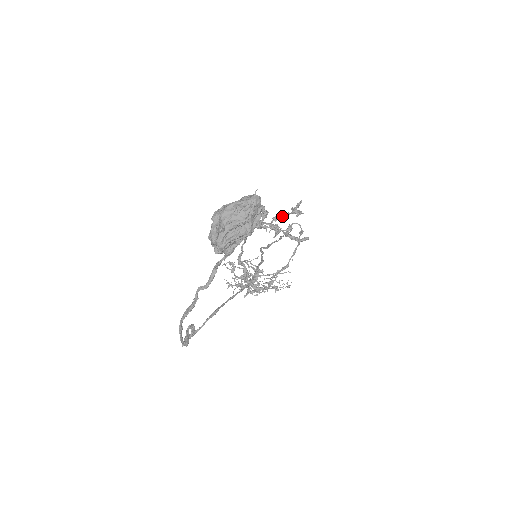
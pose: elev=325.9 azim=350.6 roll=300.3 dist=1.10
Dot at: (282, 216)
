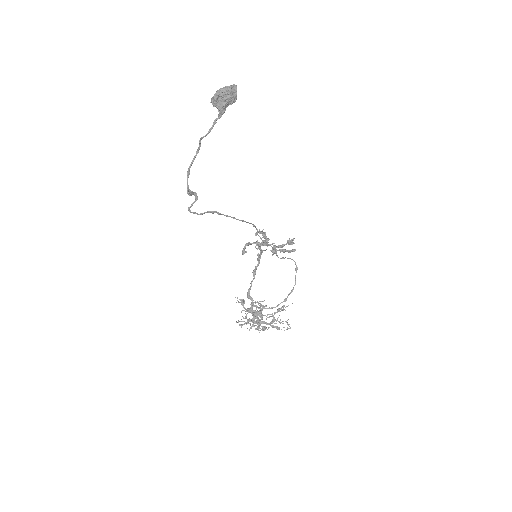
Dot at: (280, 245)
